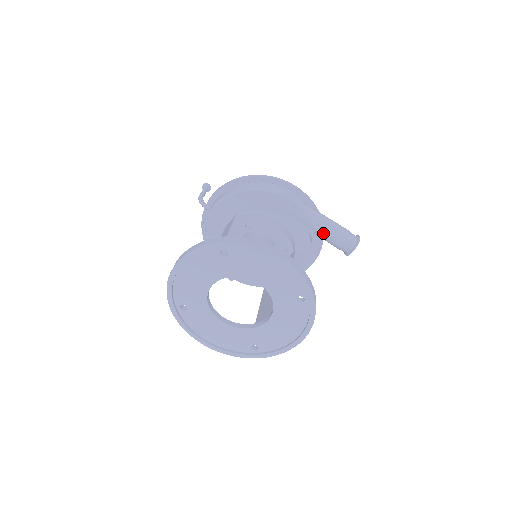
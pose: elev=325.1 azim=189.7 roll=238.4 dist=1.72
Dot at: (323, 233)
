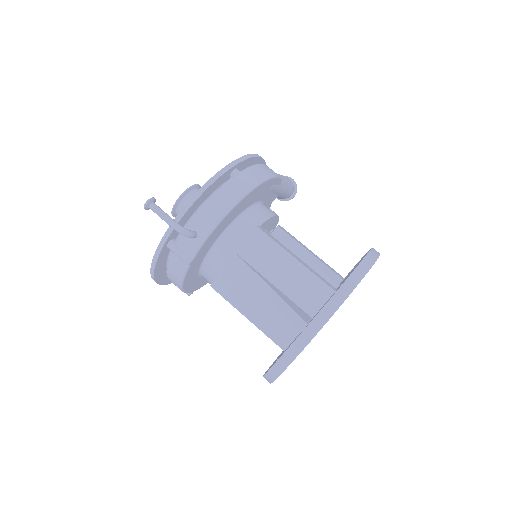
Dot at: (284, 193)
